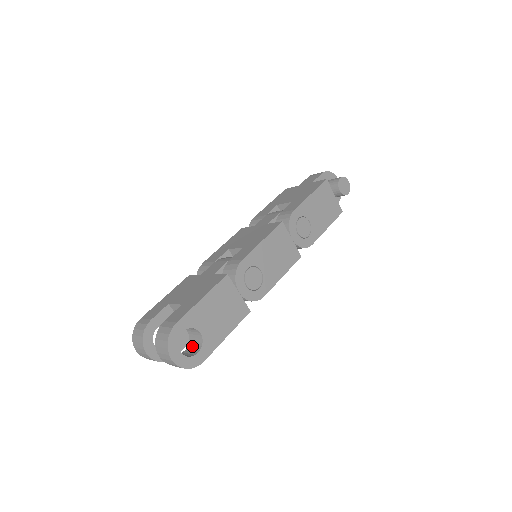
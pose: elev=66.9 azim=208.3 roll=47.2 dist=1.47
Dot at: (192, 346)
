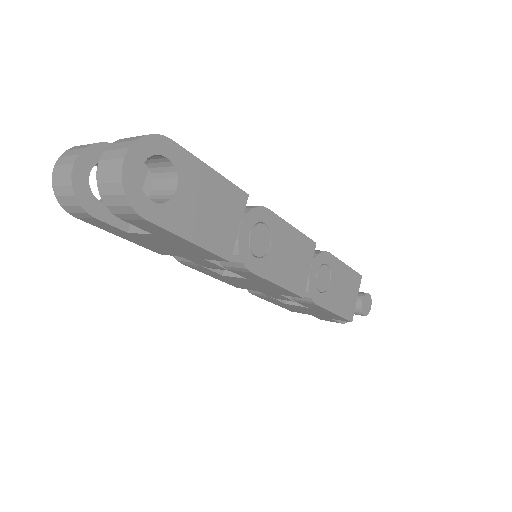
Dot at: occluded
